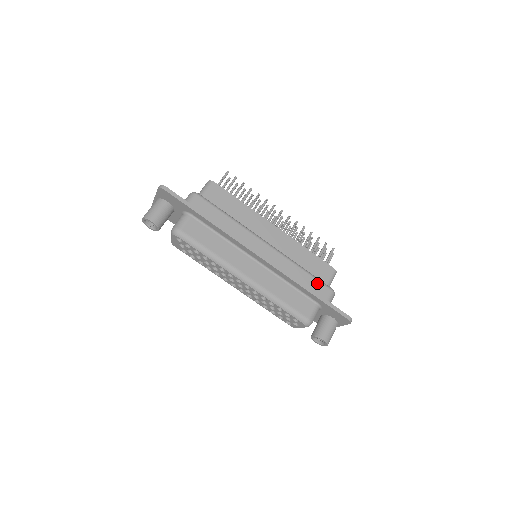
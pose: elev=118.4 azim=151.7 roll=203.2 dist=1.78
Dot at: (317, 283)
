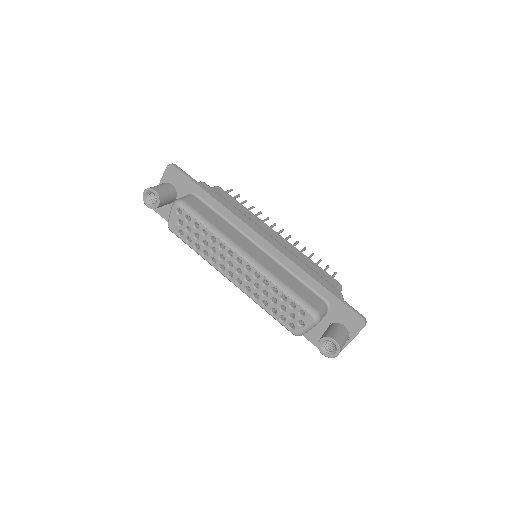
Dot at: (324, 281)
